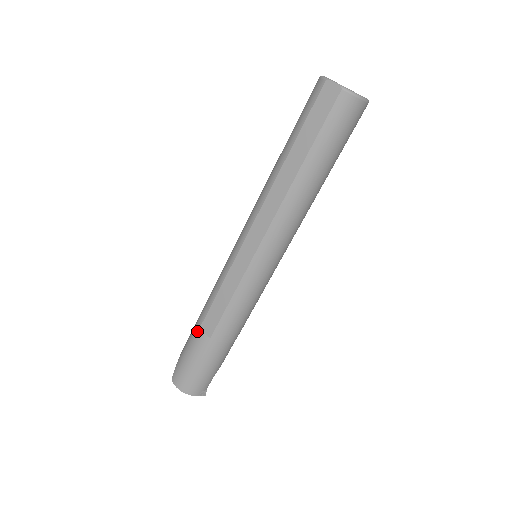
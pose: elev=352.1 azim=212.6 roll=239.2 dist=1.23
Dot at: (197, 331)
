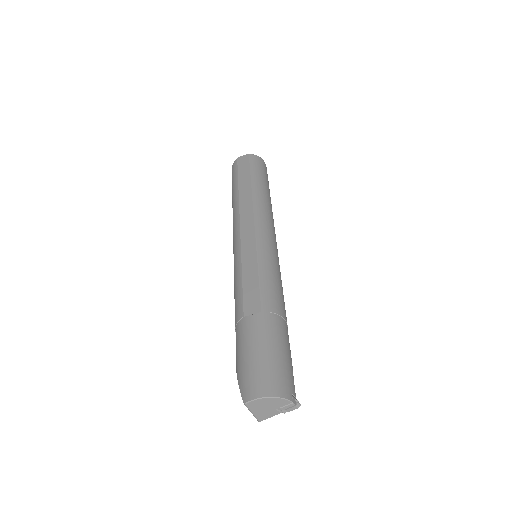
Dot at: (243, 322)
